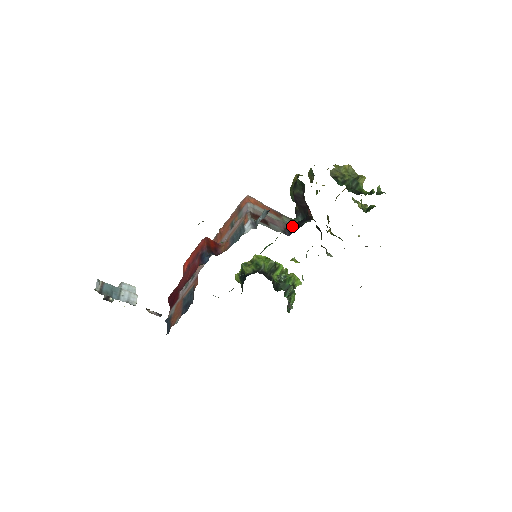
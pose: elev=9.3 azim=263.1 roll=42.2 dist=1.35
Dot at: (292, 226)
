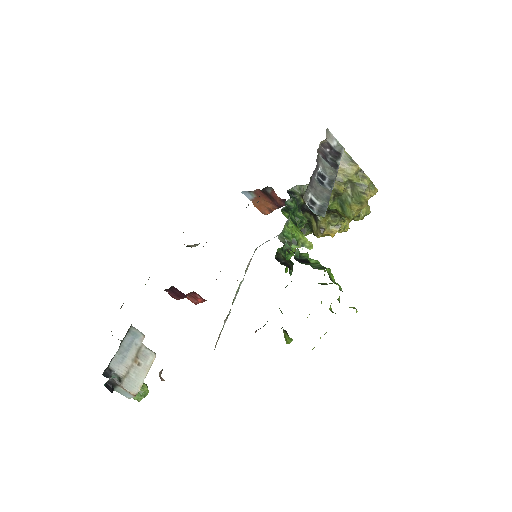
Dot at: occluded
